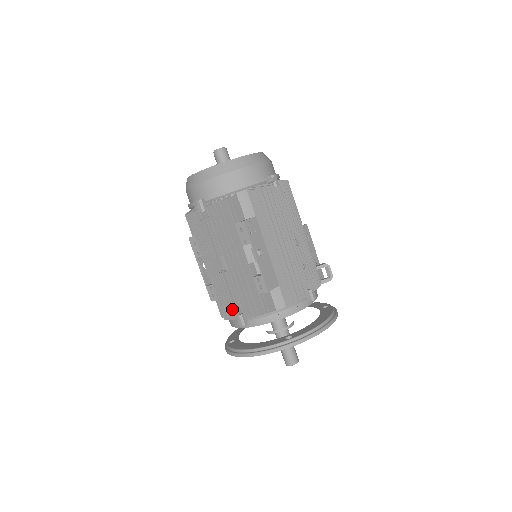
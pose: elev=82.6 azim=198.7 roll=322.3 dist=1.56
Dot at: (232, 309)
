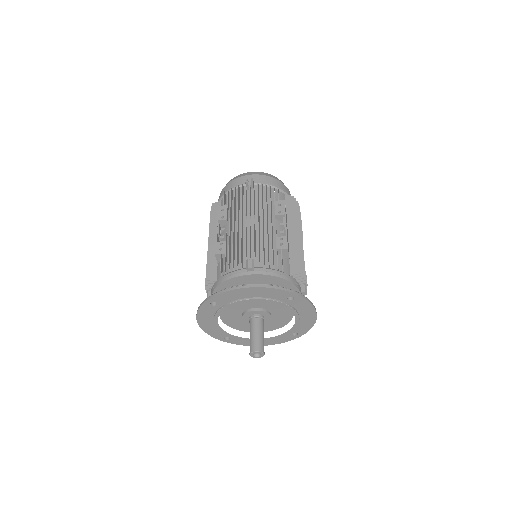
Dot at: (246, 253)
